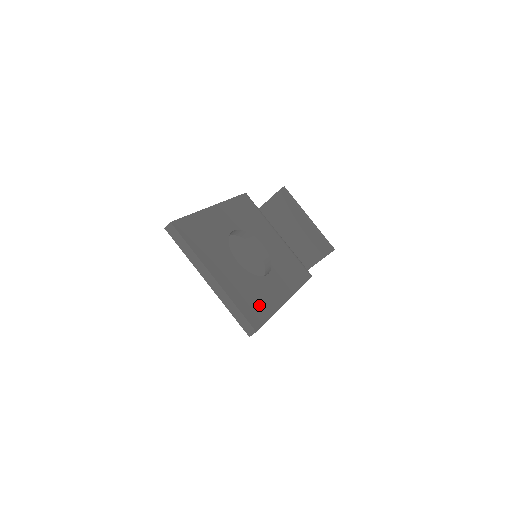
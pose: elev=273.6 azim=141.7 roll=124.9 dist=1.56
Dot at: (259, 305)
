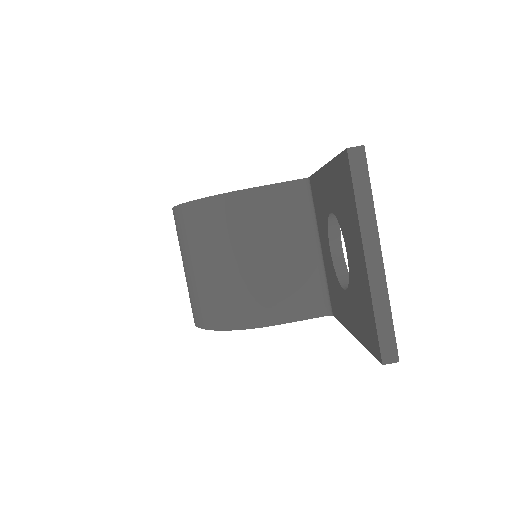
Dot at: occluded
